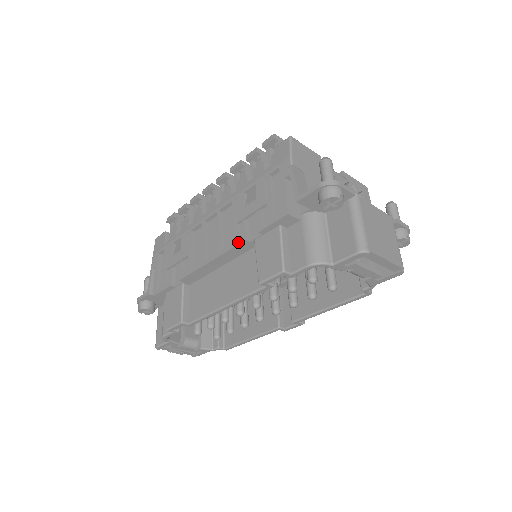
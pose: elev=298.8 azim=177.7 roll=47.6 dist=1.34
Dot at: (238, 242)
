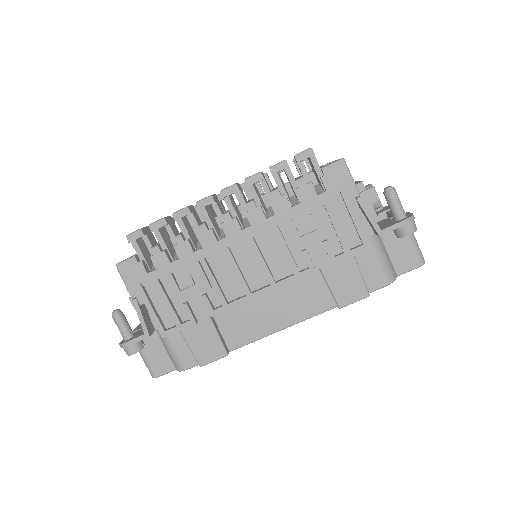
Dot at: (305, 274)
